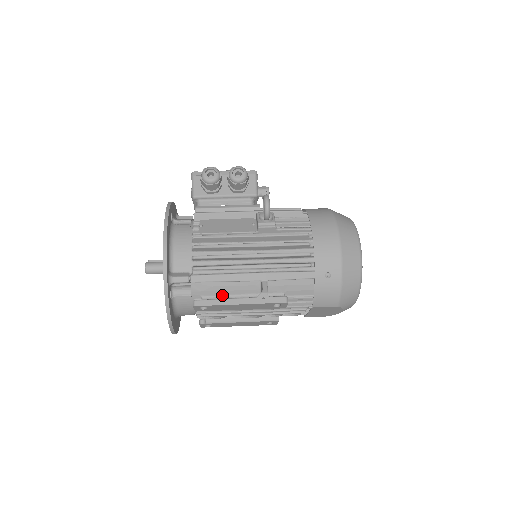
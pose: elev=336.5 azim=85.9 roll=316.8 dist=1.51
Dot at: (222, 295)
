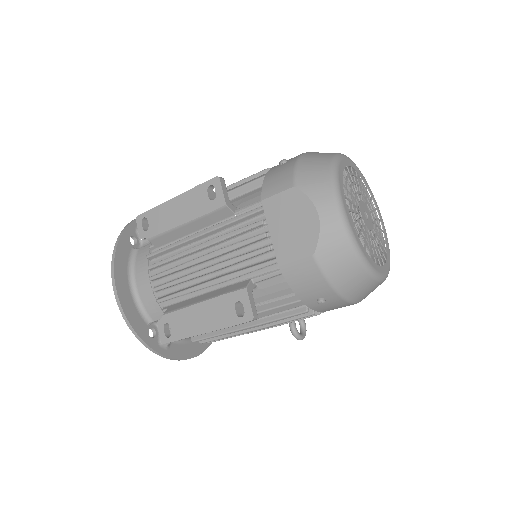
Dot at: occluded
